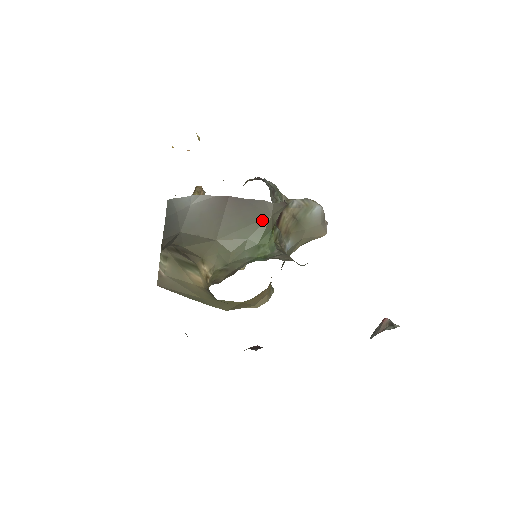
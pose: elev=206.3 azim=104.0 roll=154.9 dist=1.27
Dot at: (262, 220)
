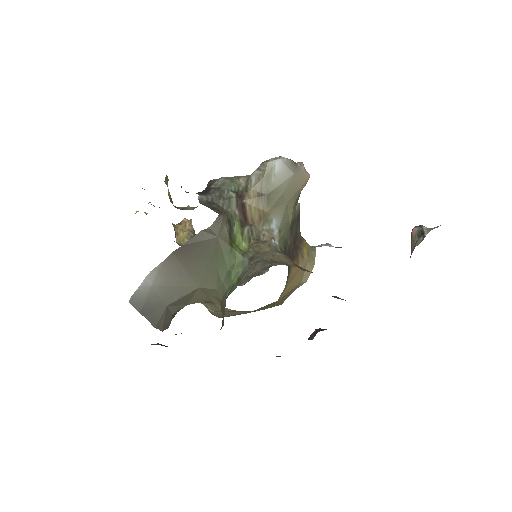
Dot at: (215, 247)
